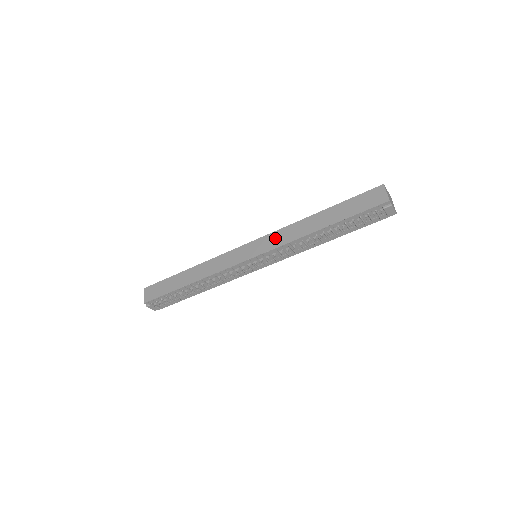
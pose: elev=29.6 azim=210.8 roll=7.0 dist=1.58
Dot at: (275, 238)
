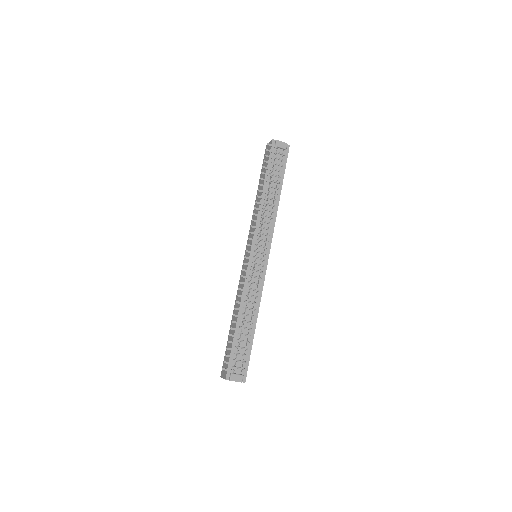
Dot at: (251, 230)
